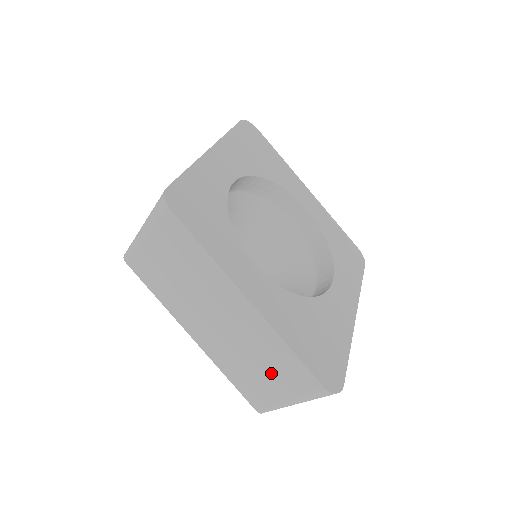
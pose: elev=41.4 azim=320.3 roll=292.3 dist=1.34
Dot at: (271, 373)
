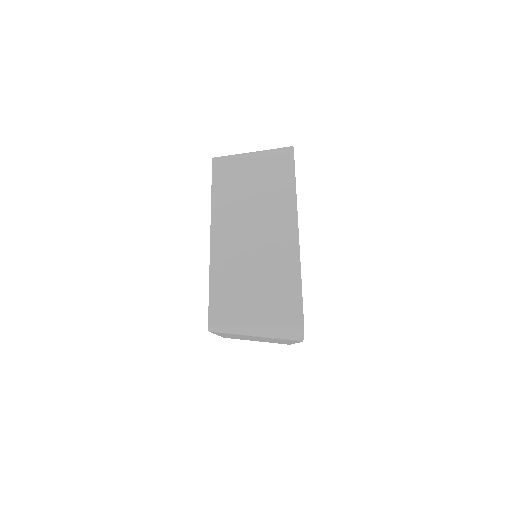
Dot at: (262, 291)
